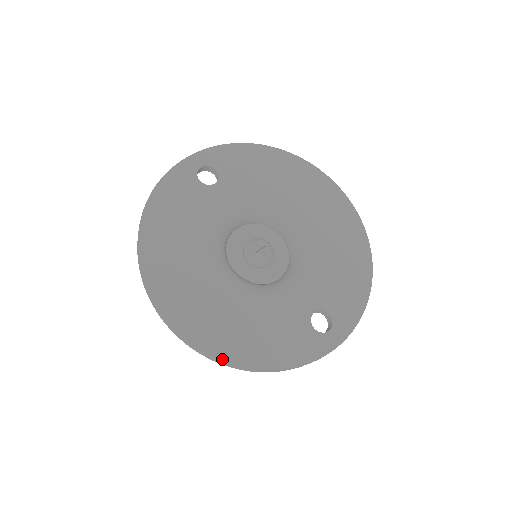
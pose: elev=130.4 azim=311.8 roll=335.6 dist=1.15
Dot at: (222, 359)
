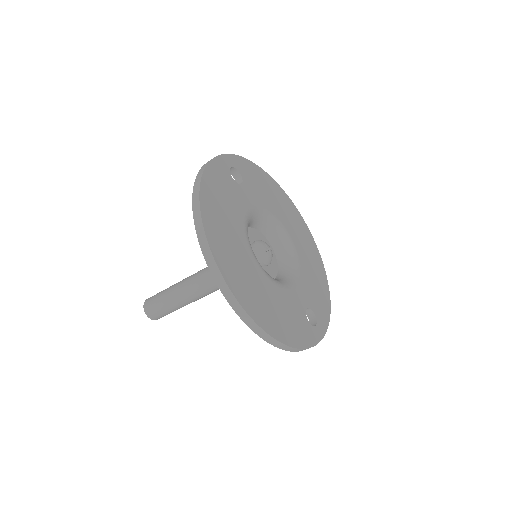
Dot at: (264, 328)
